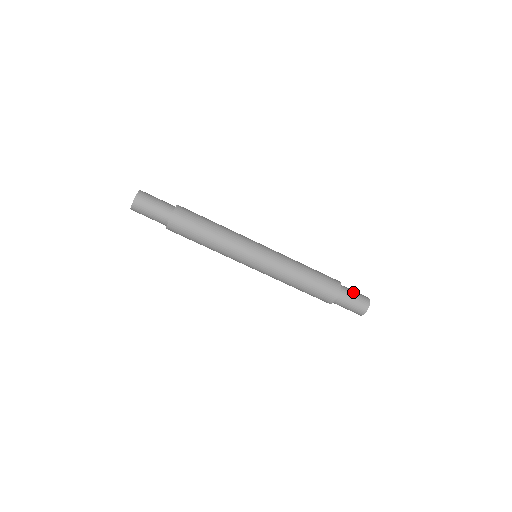
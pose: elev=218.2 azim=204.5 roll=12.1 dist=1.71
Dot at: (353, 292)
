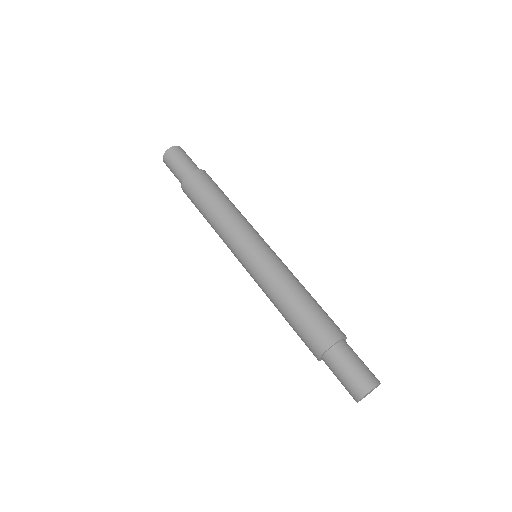
Dot at: occluded
